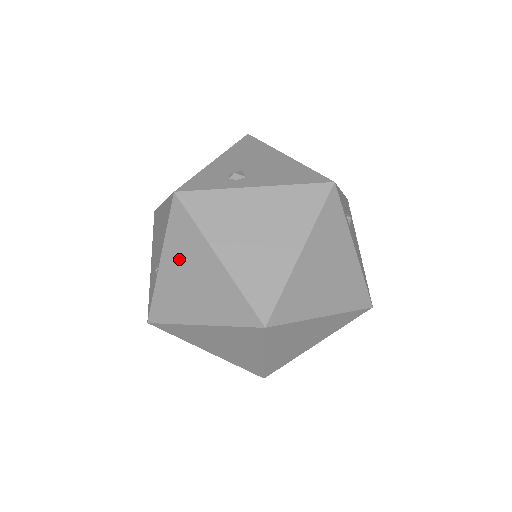
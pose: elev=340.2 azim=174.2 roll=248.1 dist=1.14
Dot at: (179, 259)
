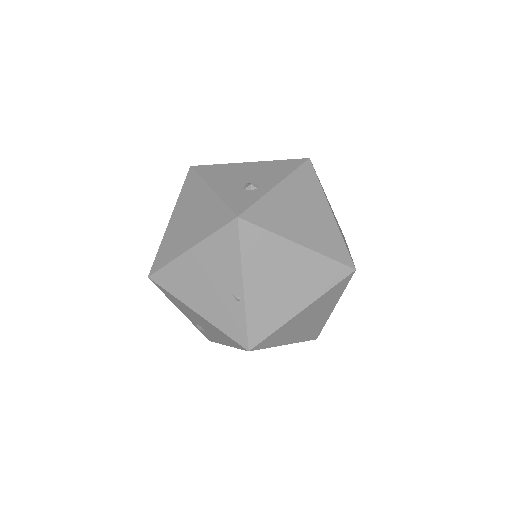
Dot at: (263, 271)
